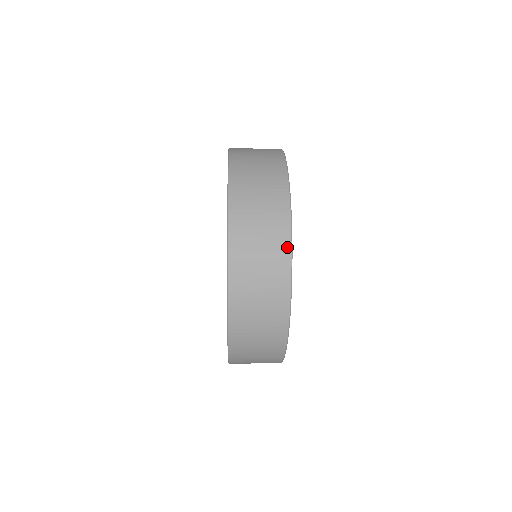
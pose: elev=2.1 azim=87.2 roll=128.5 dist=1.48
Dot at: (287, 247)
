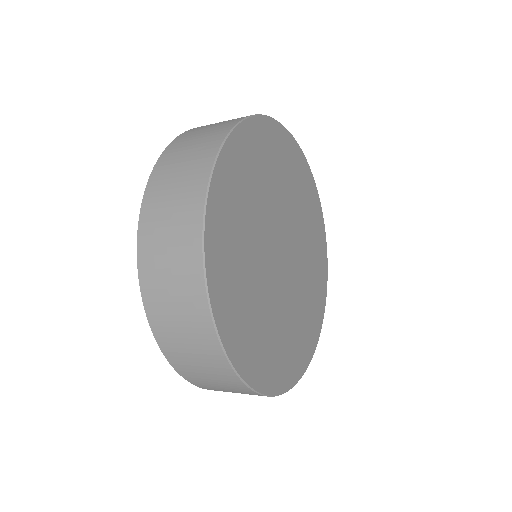
Dot at: (236, 380)
